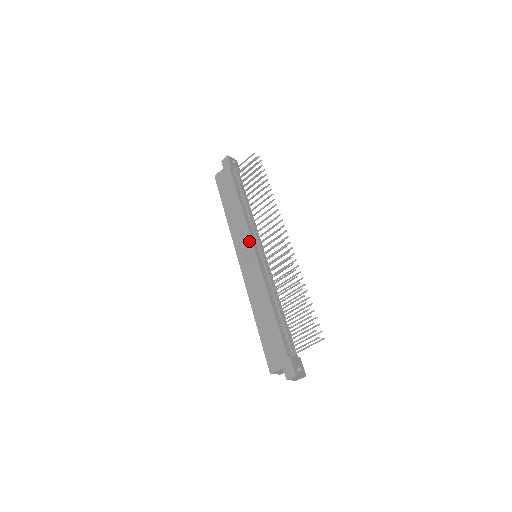
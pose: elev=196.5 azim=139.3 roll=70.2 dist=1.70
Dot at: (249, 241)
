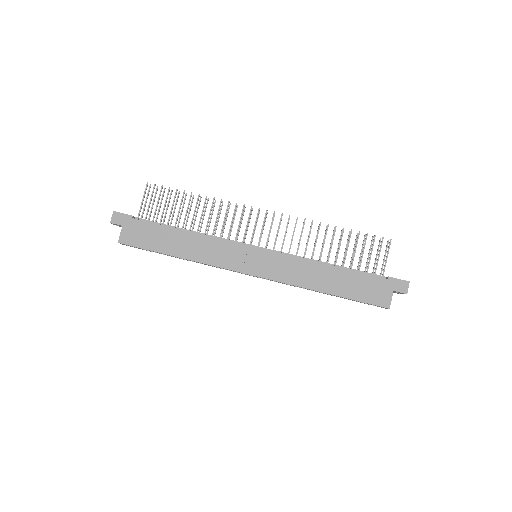
Dot at: (240, 248)
